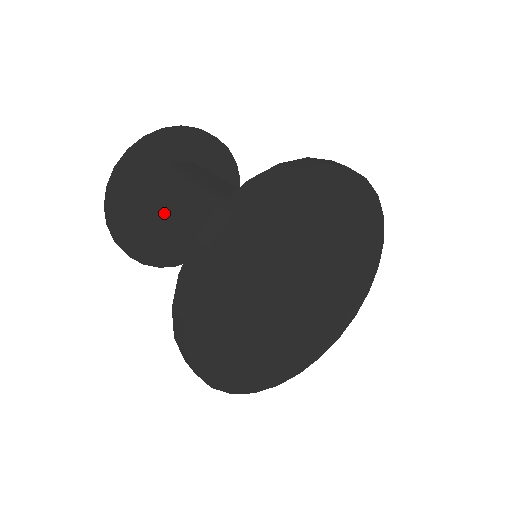
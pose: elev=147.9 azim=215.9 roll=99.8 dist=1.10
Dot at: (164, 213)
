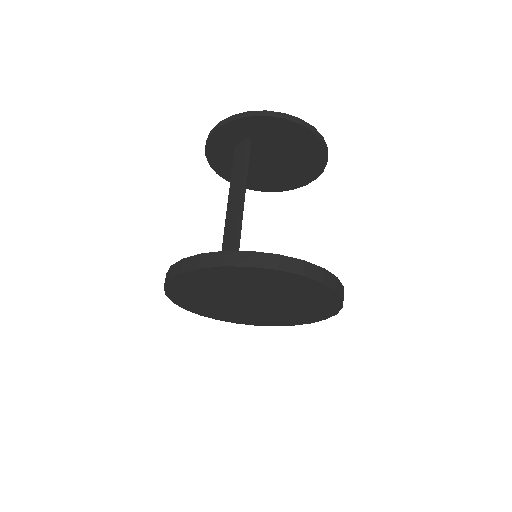
Dot at: (262, 168)
